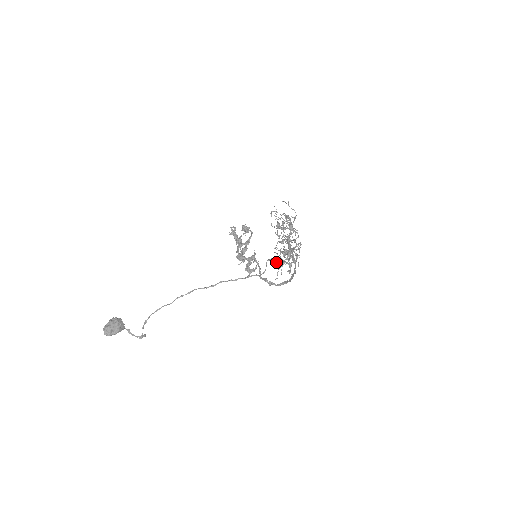
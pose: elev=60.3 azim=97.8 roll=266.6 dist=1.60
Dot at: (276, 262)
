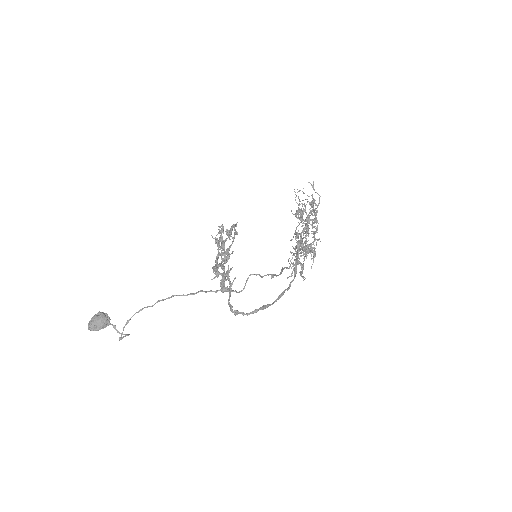
Dot at: occluded
